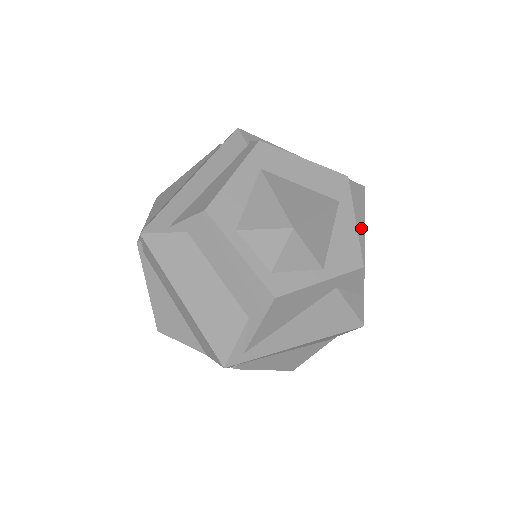
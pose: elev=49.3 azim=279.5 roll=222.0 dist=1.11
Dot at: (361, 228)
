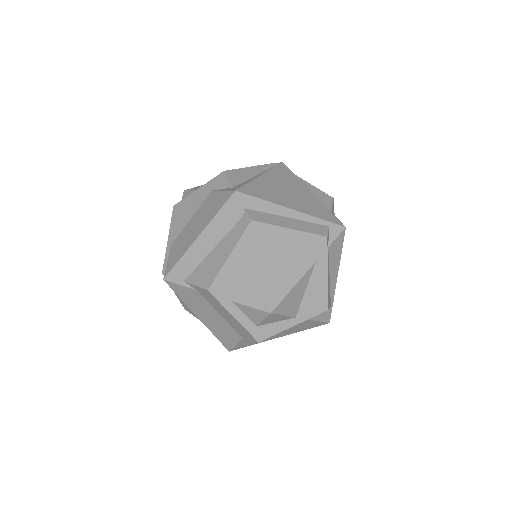
Dot at: (337, 262)
